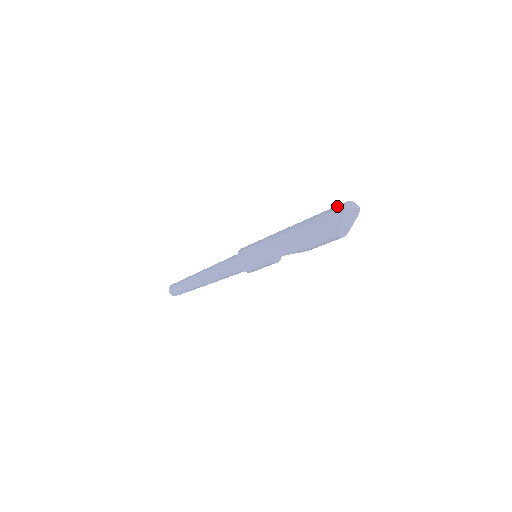
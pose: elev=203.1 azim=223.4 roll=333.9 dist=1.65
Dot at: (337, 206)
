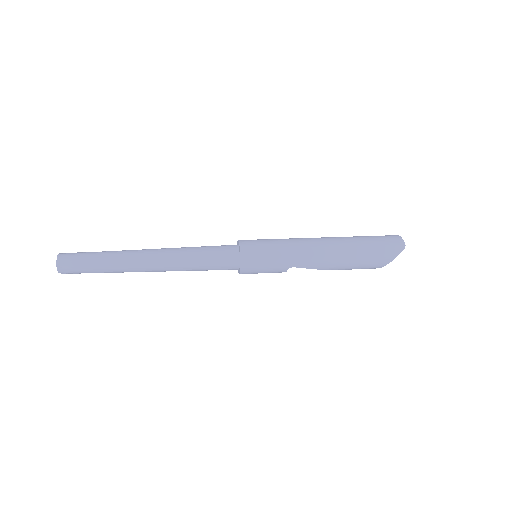
Dot at: (391, 237)
